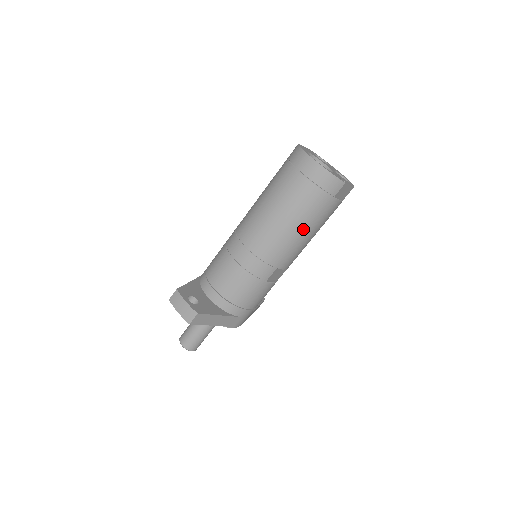
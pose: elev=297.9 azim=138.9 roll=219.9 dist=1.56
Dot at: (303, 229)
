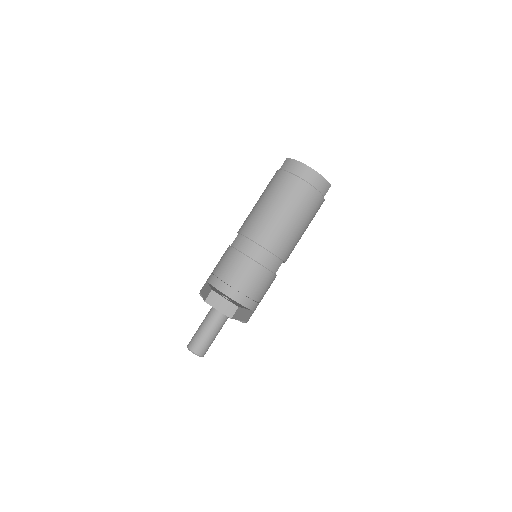
Dot at: (304, 225)
